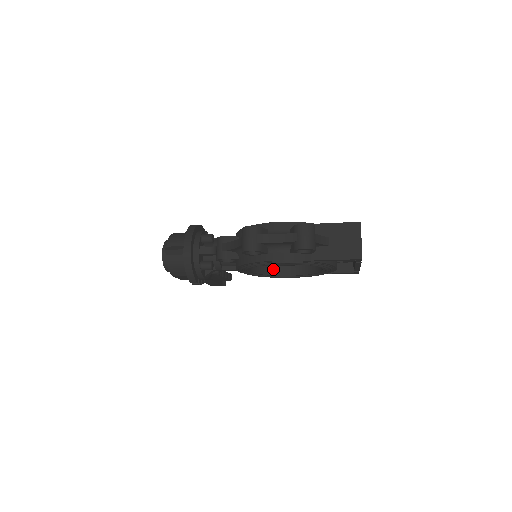
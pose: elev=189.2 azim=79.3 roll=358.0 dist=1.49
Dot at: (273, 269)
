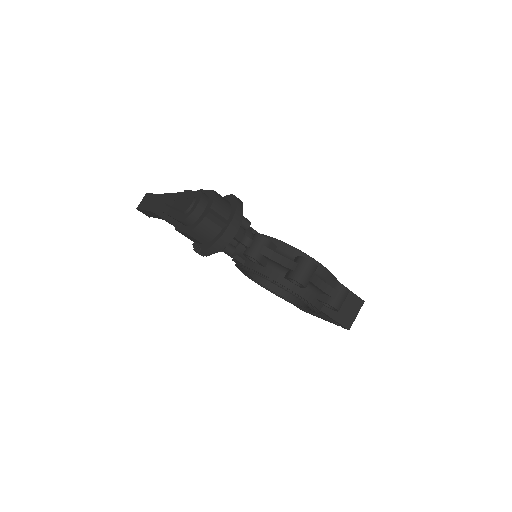
Dot at: occluded
